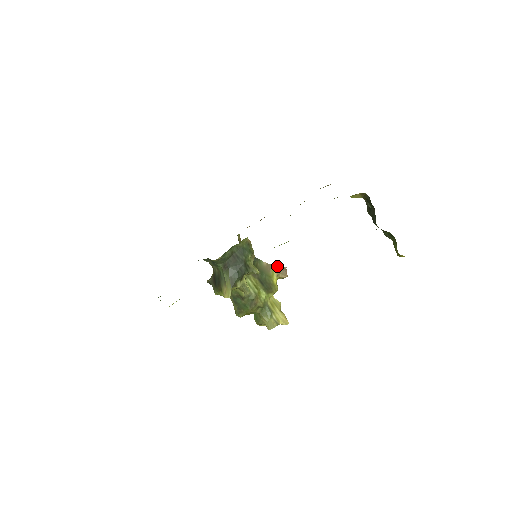
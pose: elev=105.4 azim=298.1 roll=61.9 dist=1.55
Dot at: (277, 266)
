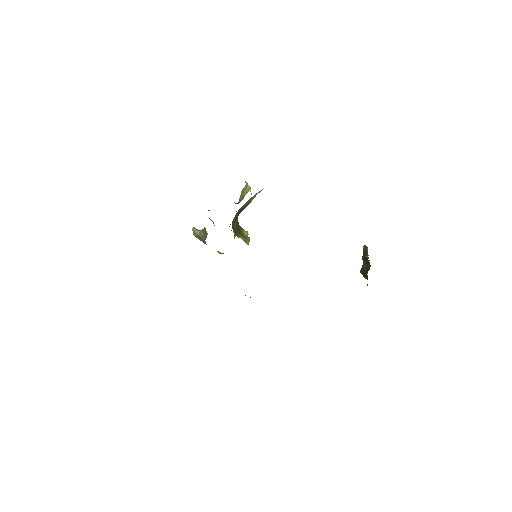
Dot at: (257, 193)
